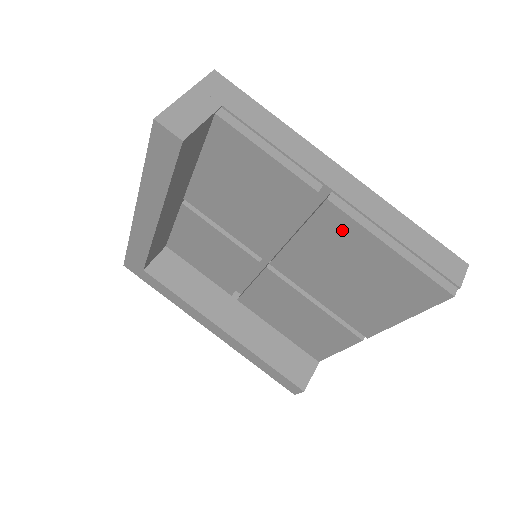
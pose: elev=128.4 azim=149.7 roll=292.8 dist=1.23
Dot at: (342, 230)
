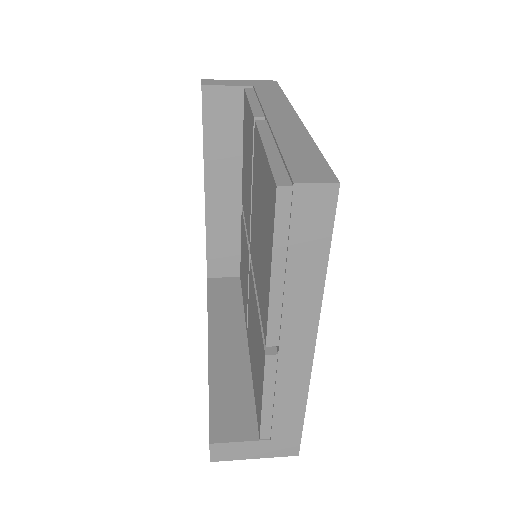
Dot at: (257, 153)
